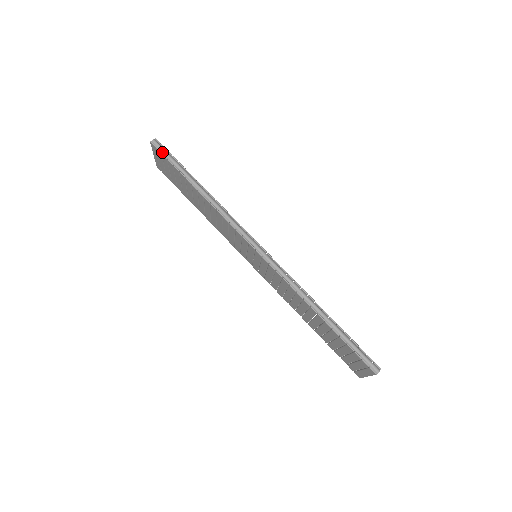
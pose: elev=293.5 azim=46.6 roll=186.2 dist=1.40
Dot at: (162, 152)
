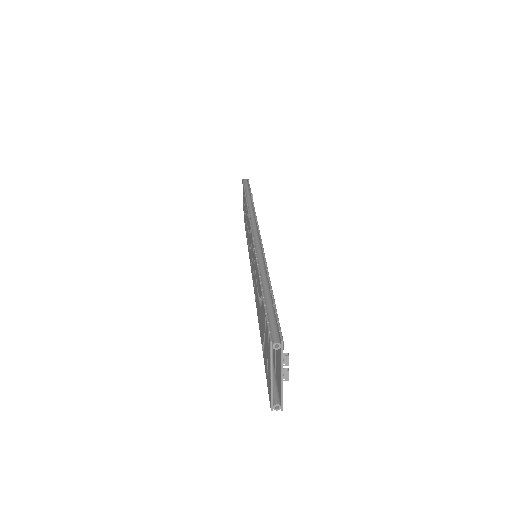
Dot at: (245, 184)
